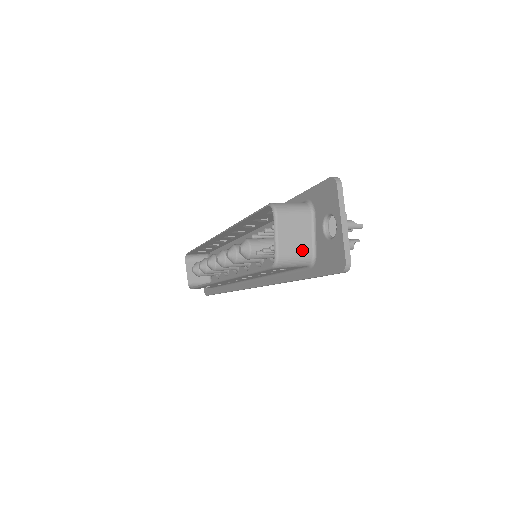
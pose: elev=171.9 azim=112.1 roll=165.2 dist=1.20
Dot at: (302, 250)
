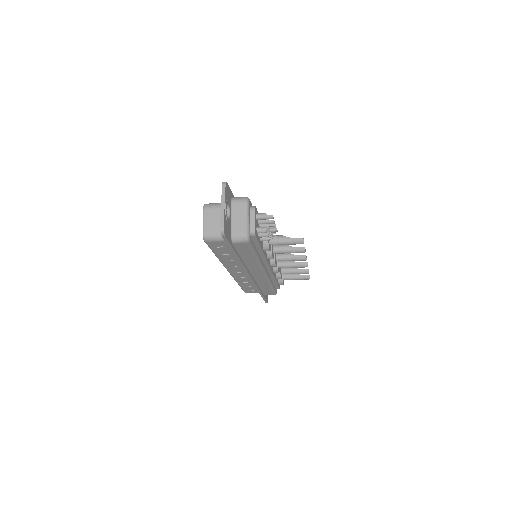
Dot at: (219, 230)
